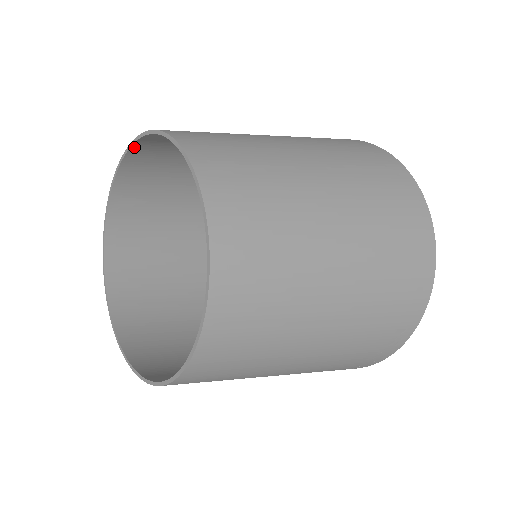
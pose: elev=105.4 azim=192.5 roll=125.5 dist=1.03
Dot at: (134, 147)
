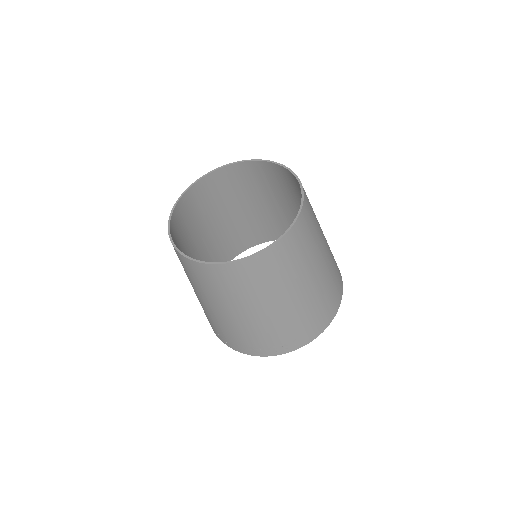
Dot at: (259, 162)
